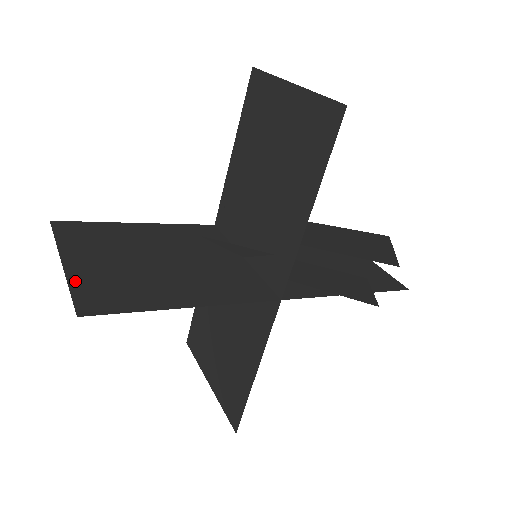
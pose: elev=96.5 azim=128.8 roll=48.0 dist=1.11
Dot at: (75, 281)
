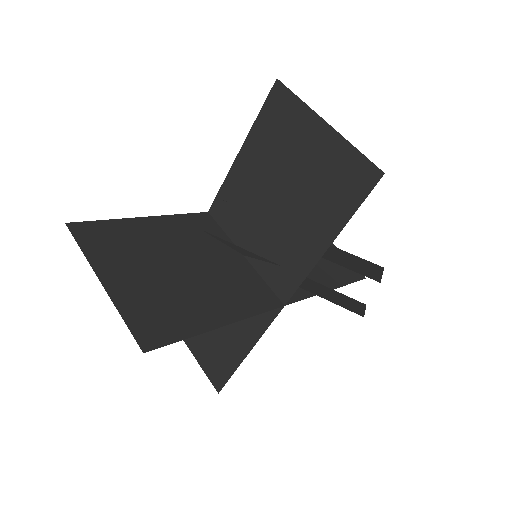
Dot at: (123, 308)
